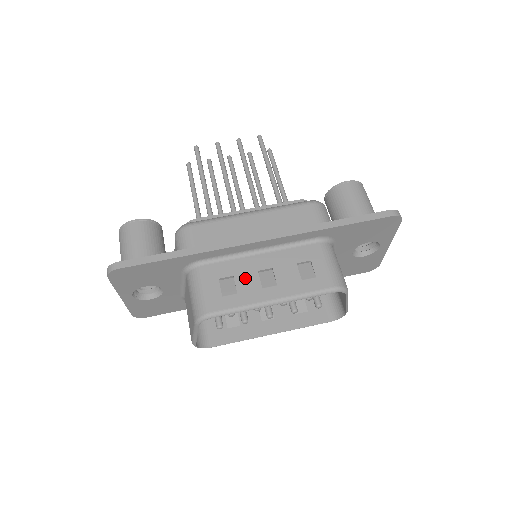
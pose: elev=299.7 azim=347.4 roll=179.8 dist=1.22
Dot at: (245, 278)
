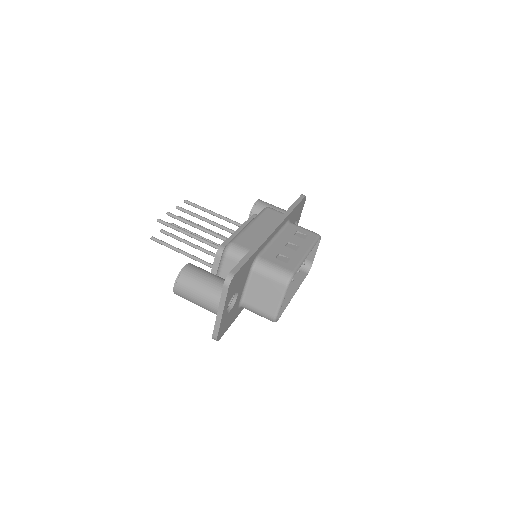
Dot at: (284, 251)
